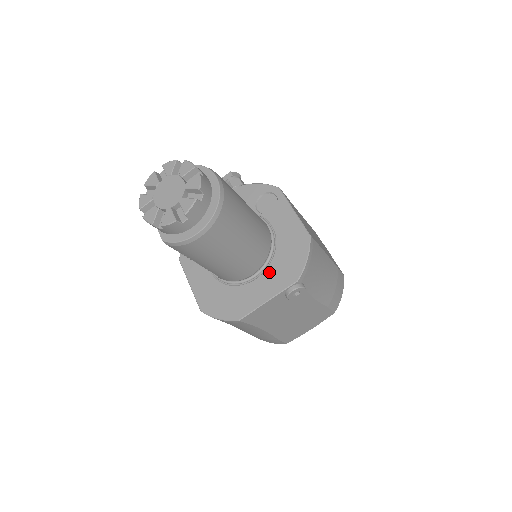
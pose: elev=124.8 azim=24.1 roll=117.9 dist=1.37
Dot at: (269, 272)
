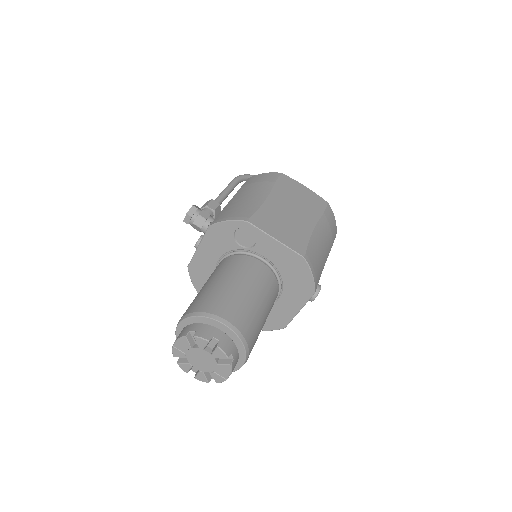
Dot at: (286, 293)
